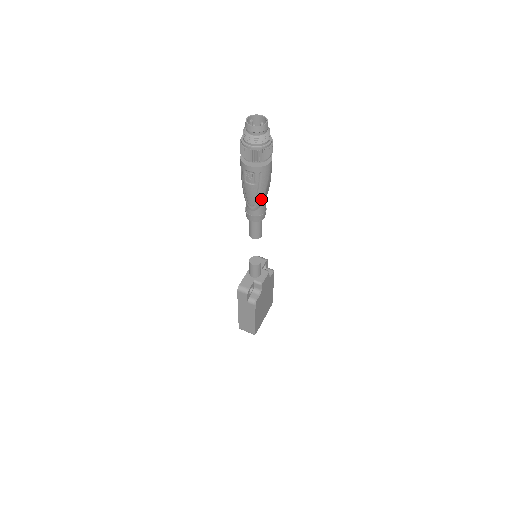
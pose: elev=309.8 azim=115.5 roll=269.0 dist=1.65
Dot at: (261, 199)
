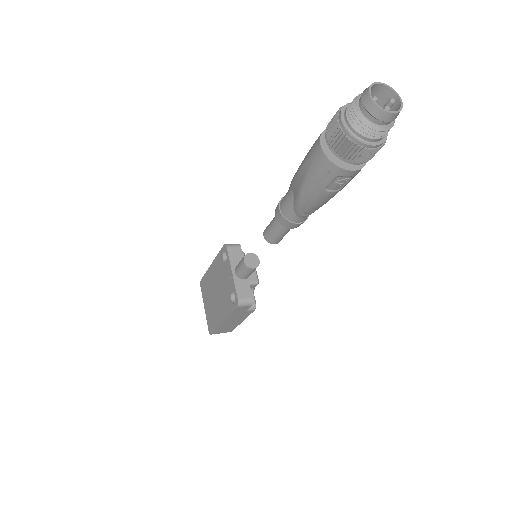
Dot at: occluded
